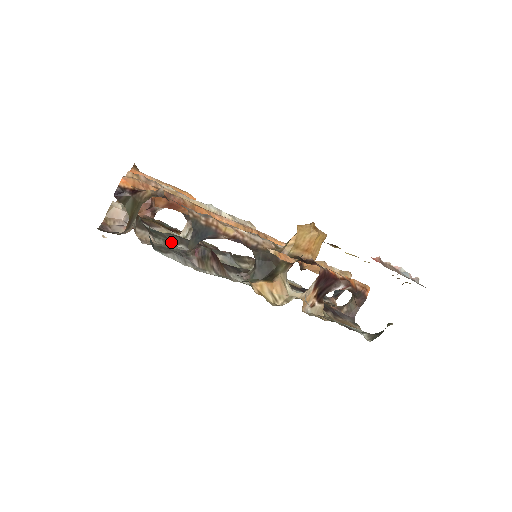
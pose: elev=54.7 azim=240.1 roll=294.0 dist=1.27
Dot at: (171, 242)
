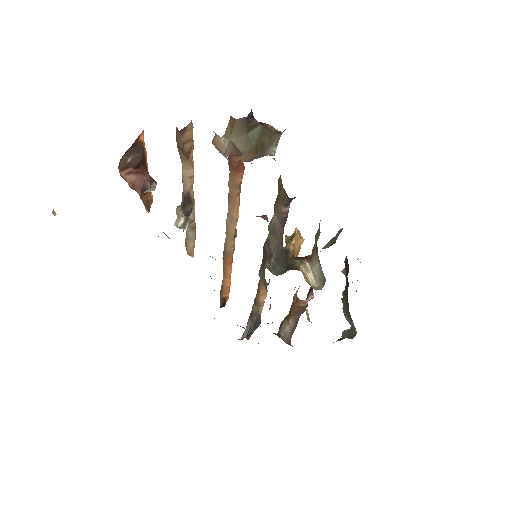
Dot at: occluded
